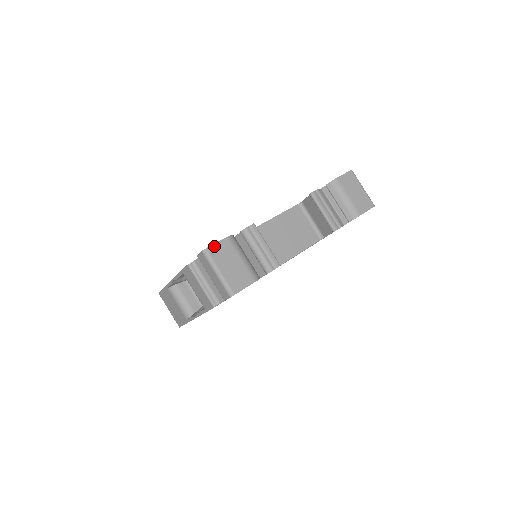
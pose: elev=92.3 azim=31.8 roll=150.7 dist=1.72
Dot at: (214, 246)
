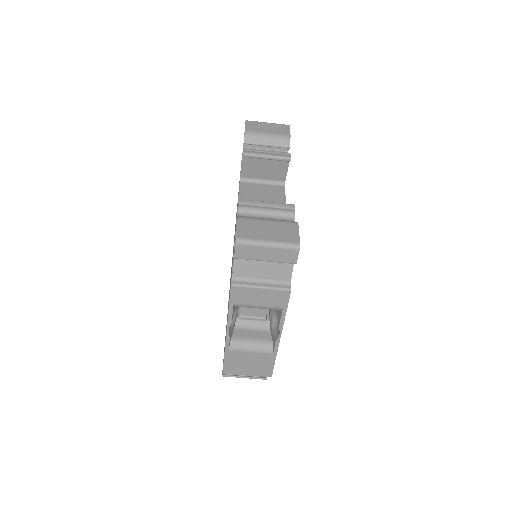
Dot at: (239, 231)
